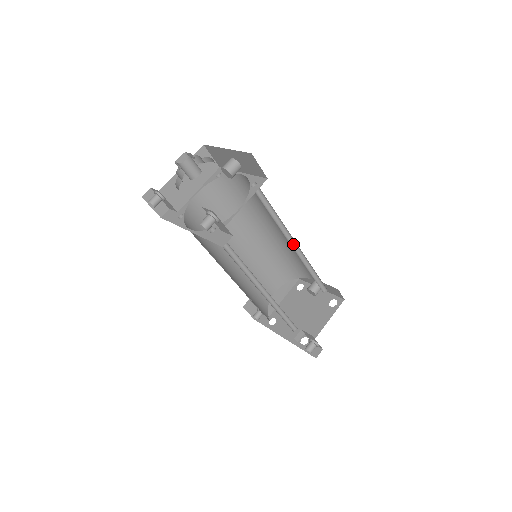
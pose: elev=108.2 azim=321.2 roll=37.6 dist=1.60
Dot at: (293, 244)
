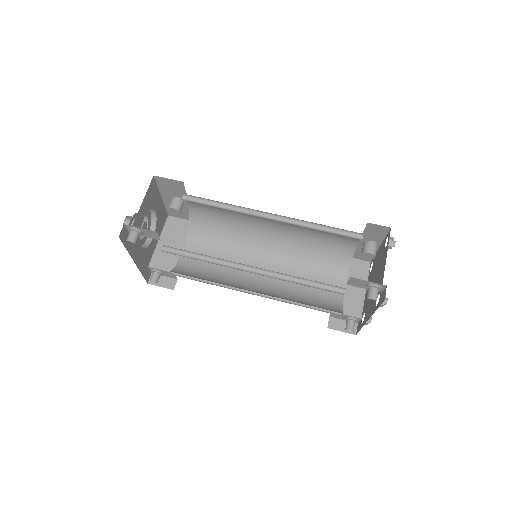
Dot at: (271, 217)
